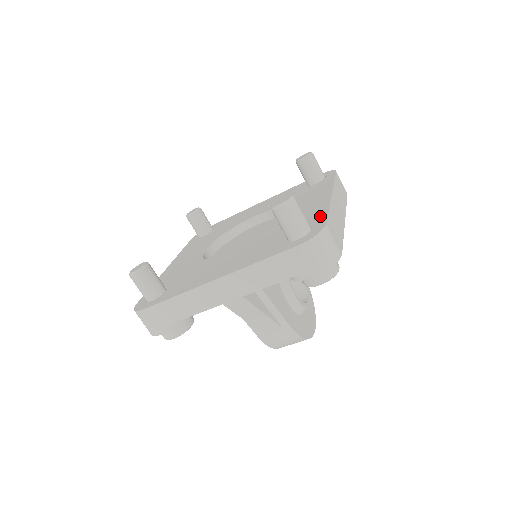
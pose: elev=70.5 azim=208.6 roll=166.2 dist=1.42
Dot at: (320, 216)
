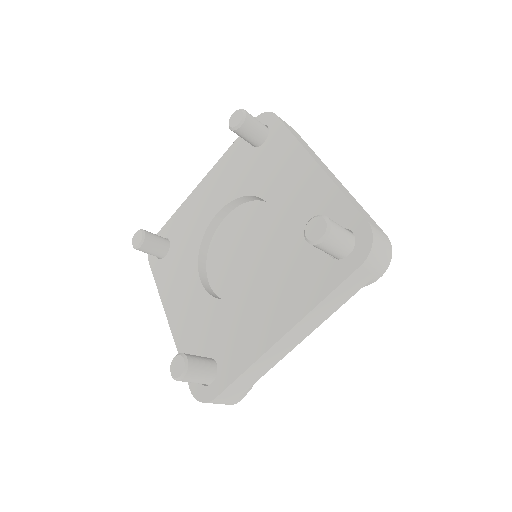
Dot at: (342, 208)
